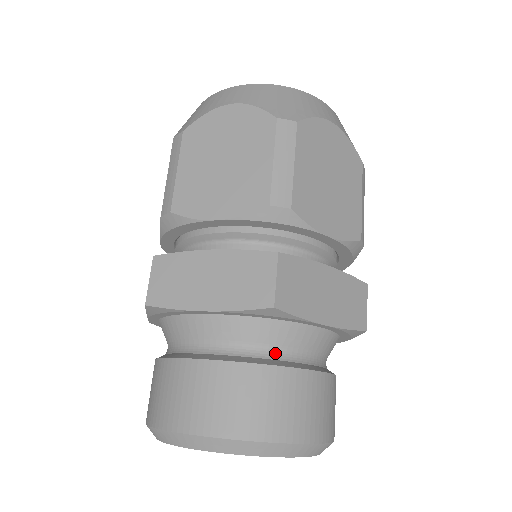
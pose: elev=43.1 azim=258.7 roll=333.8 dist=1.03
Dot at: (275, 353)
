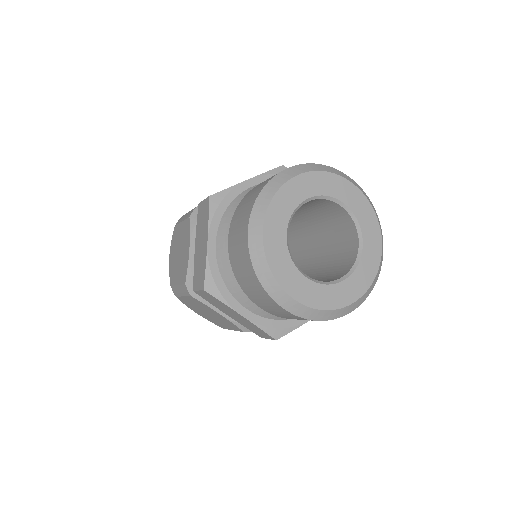
Dot at: occluded
